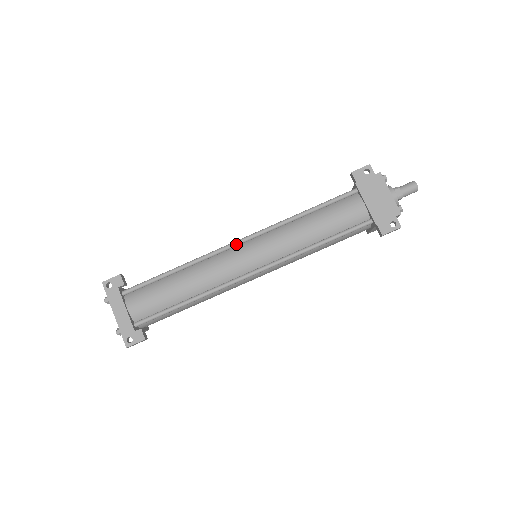
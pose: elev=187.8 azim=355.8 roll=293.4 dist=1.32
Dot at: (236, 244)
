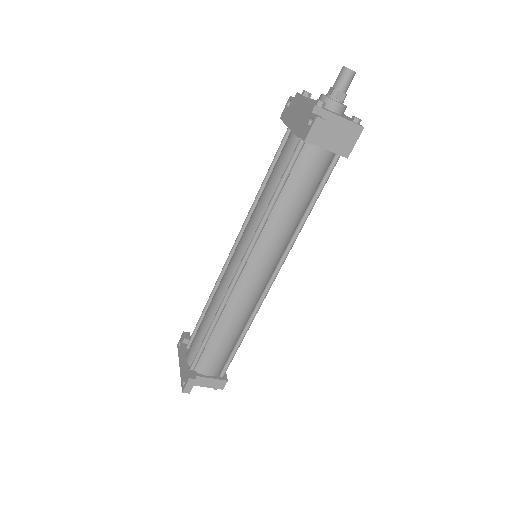
Dot at: (230, 254)
